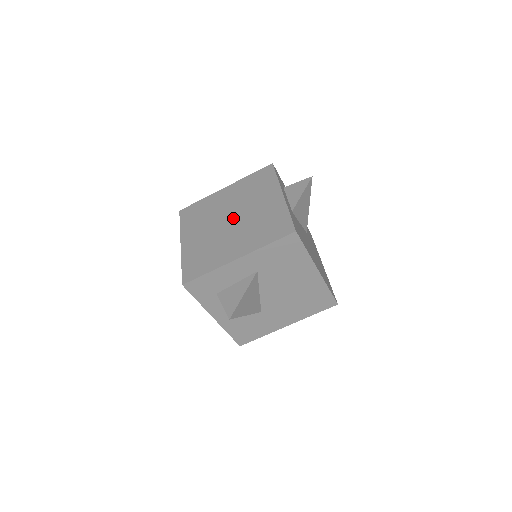
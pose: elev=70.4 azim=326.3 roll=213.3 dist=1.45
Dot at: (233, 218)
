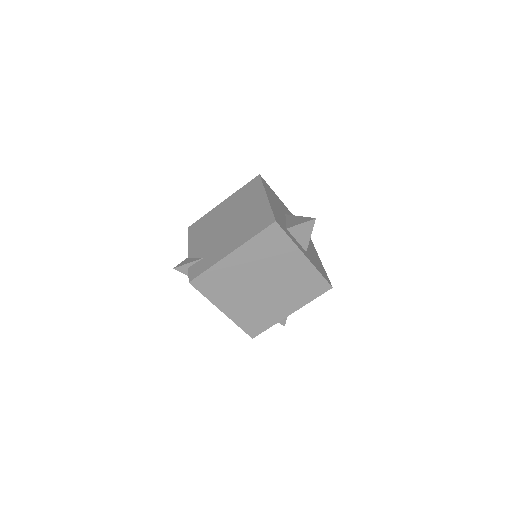
Dot at: (265, 284)
